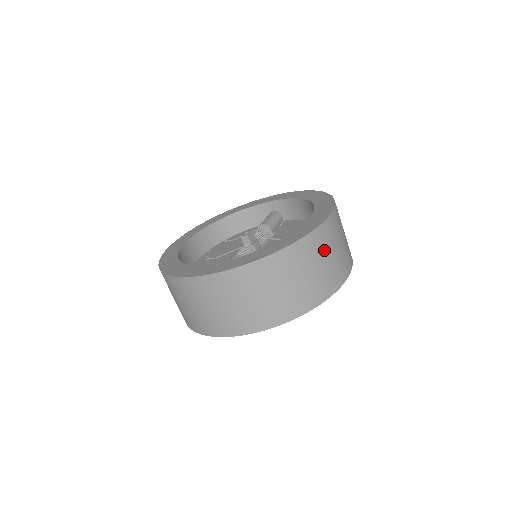
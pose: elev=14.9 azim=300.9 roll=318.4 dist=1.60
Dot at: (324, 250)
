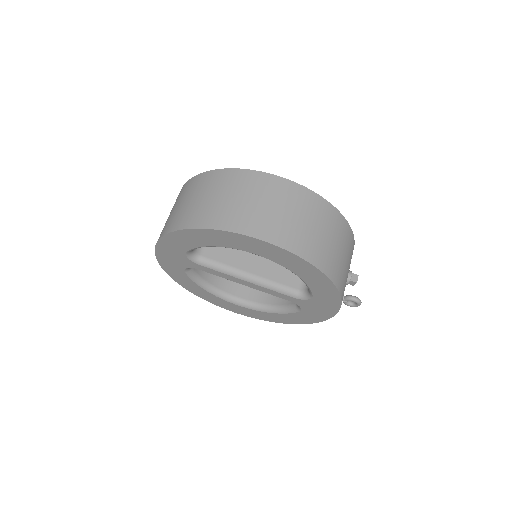
Dot at: (242, 190)
